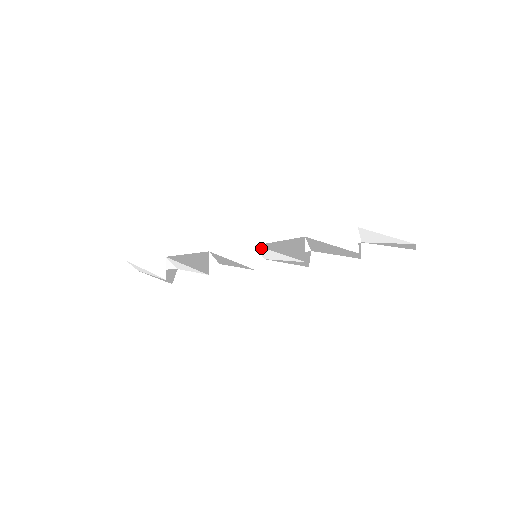
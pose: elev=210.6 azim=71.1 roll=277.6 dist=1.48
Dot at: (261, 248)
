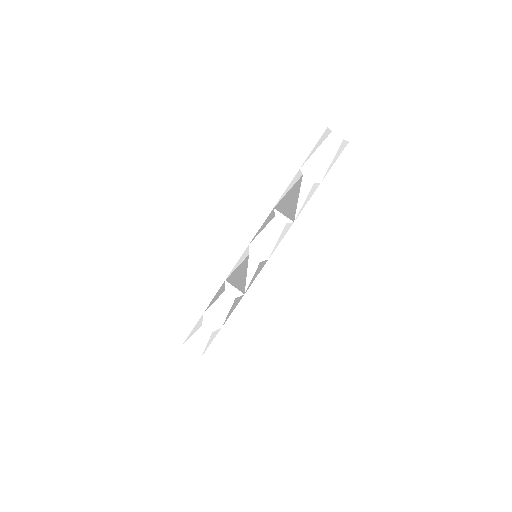
Dot at: (253, 244)
